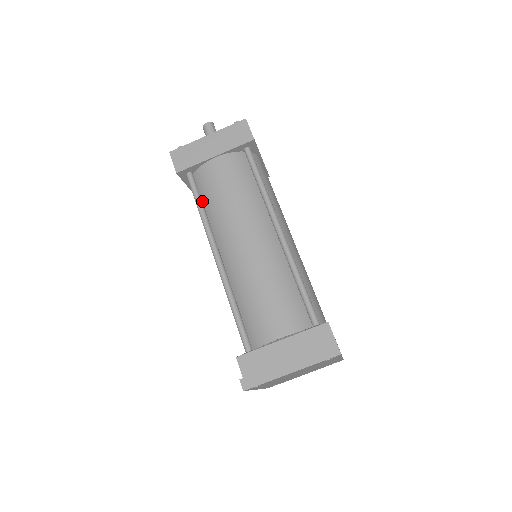
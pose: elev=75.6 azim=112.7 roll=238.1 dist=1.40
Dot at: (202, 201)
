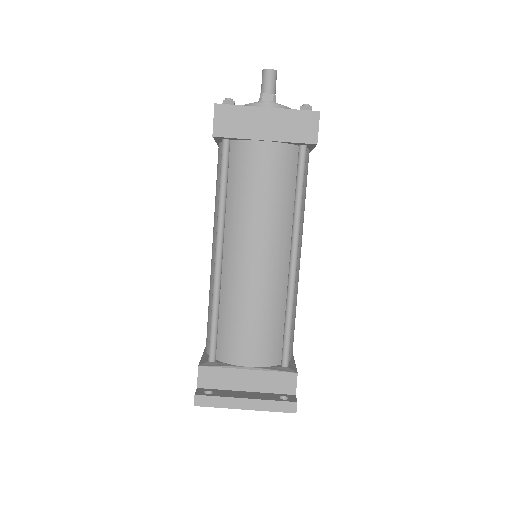
Dot at: (227, 180)
